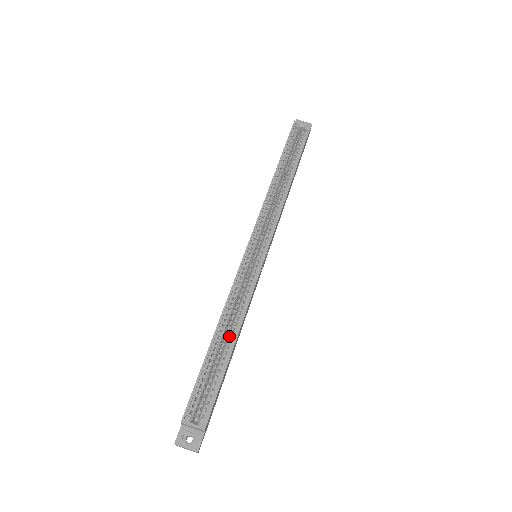
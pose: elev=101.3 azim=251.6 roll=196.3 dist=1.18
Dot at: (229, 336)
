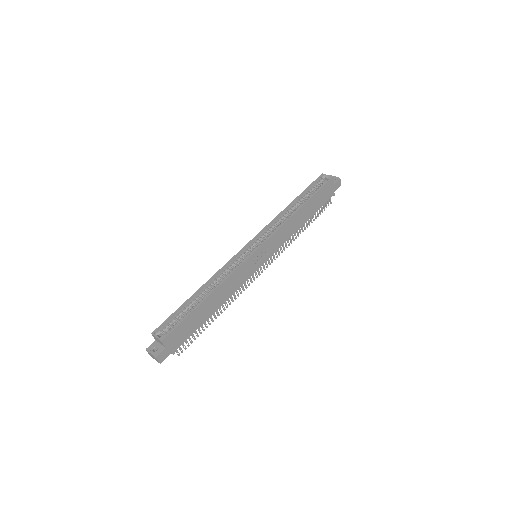
Dot at: (207, 294)
